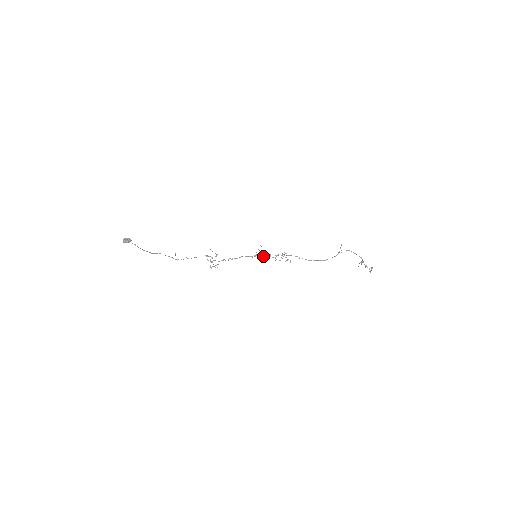
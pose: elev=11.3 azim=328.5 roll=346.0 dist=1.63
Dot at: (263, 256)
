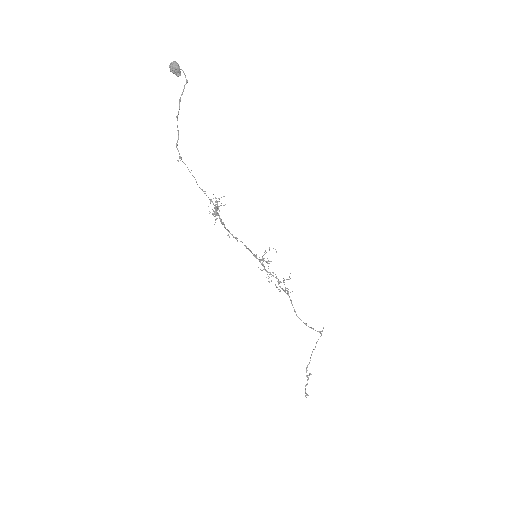
Dot at: (267, 261)
